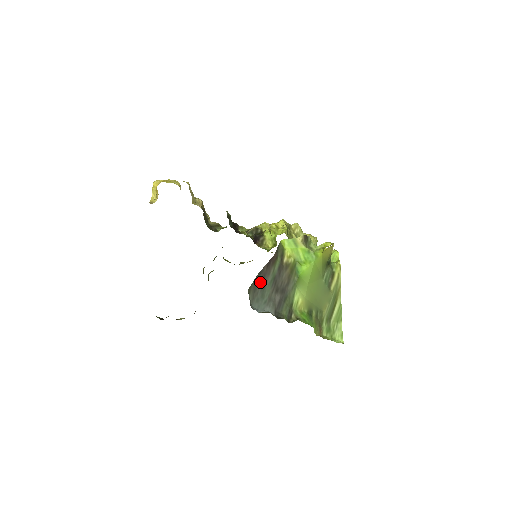
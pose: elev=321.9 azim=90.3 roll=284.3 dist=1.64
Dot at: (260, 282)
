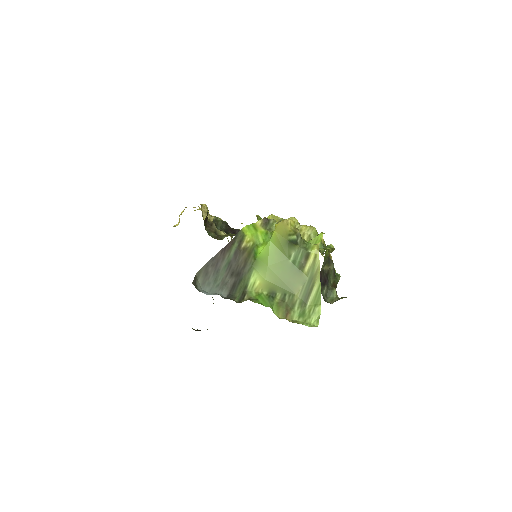
Dot at: (213, 267)
